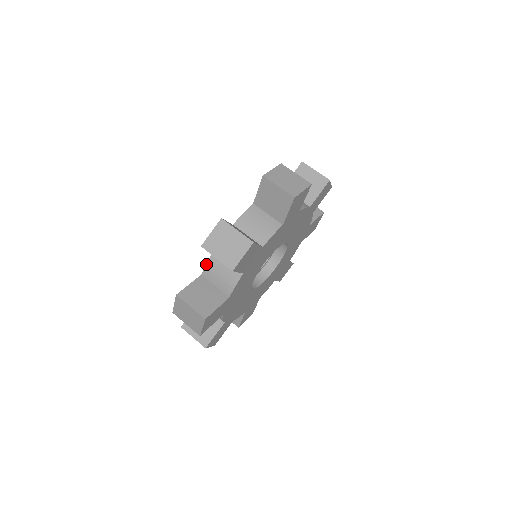
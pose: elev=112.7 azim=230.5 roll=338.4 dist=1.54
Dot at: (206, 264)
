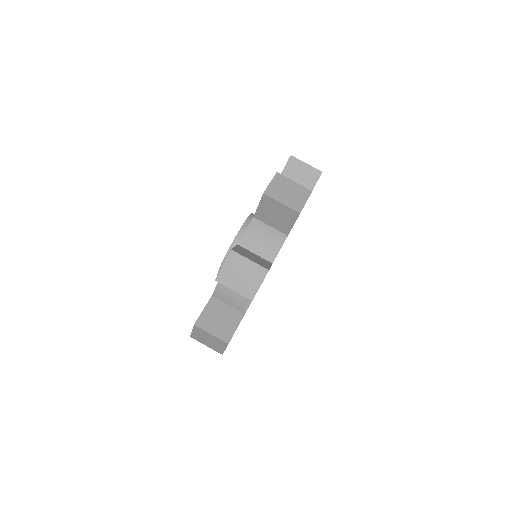
Dot at: occluded
